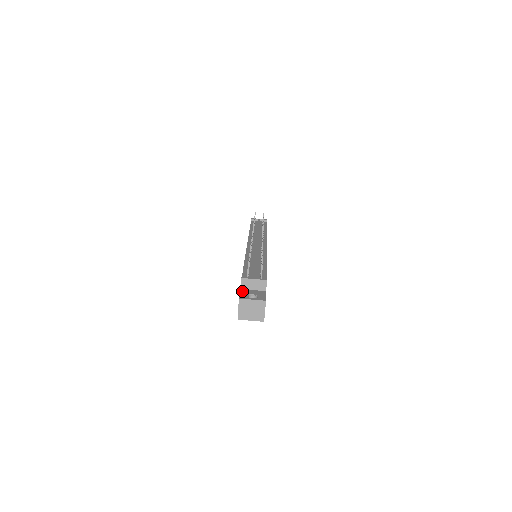
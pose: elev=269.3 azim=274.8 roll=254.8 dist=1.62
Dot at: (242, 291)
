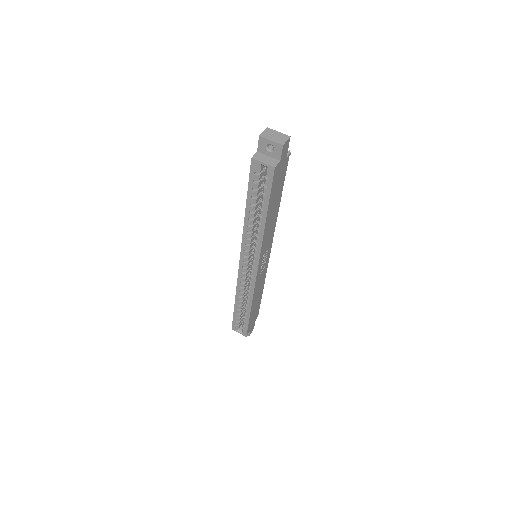
Dot at: occluded
